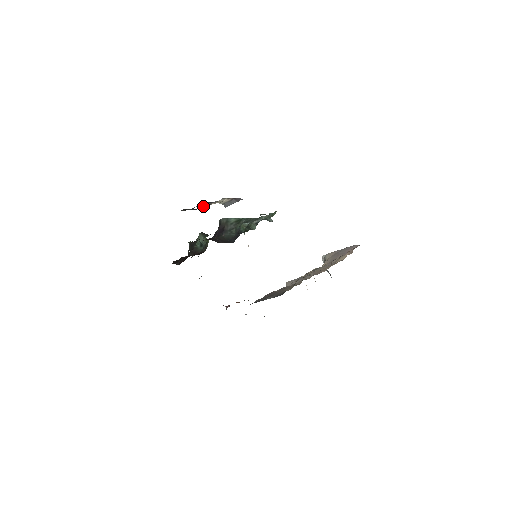
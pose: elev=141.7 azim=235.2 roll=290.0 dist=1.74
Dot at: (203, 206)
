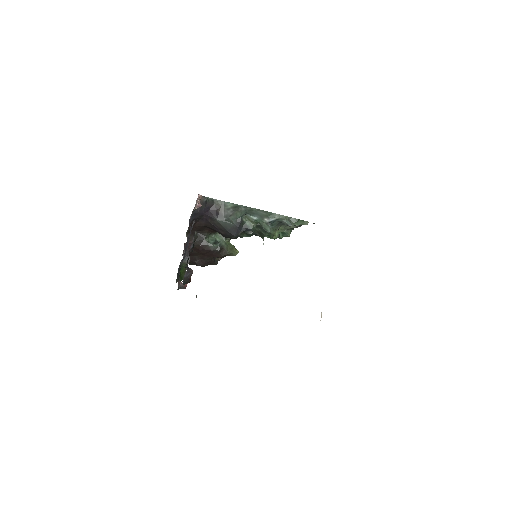
Dot at: occluded
